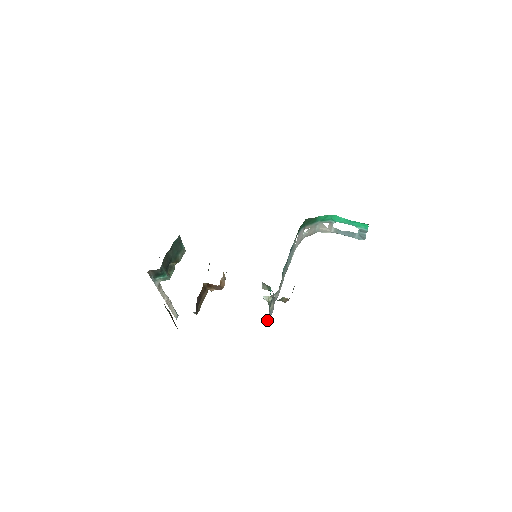
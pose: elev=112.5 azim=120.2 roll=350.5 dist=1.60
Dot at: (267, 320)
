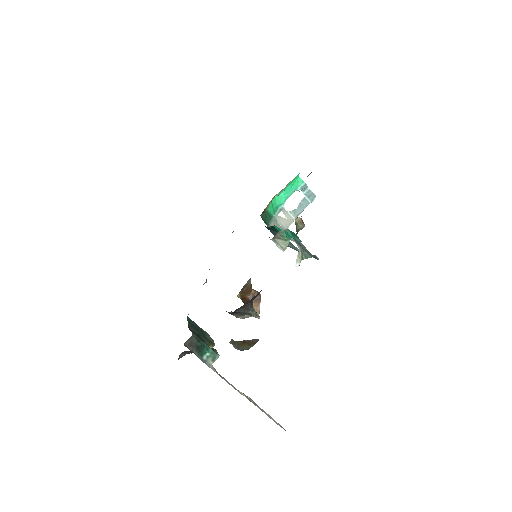
Dot at: (313, 255)
